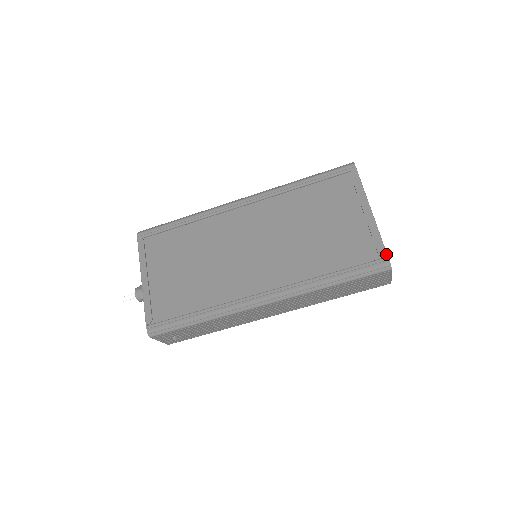
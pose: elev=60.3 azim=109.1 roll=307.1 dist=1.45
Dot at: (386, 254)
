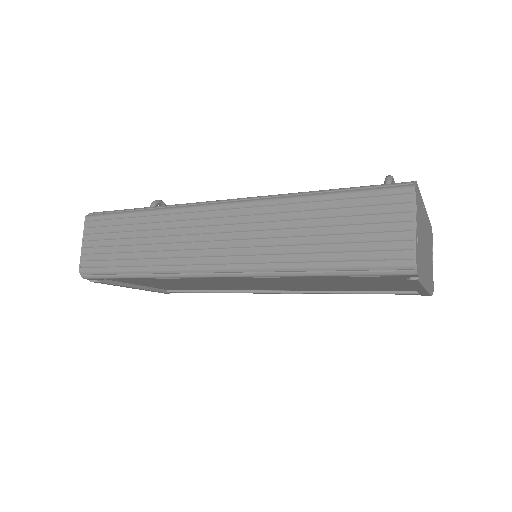
Dot at: occluded
